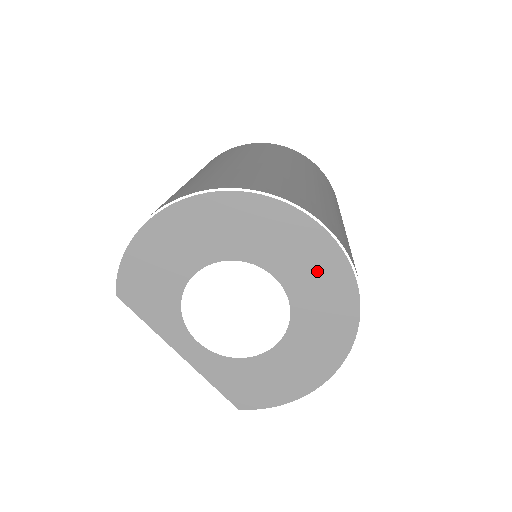
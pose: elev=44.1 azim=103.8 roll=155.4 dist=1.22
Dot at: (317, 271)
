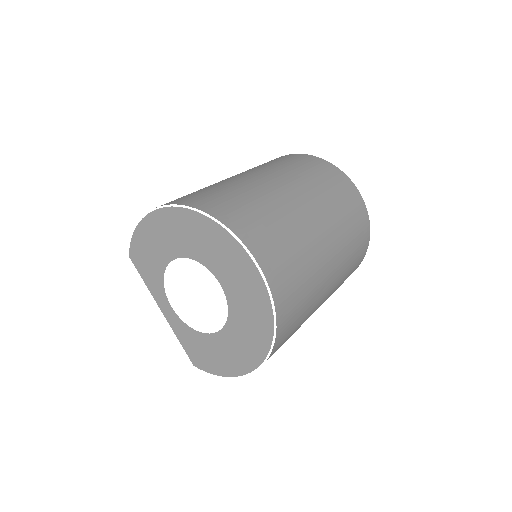
Dot at: (246, 290)
